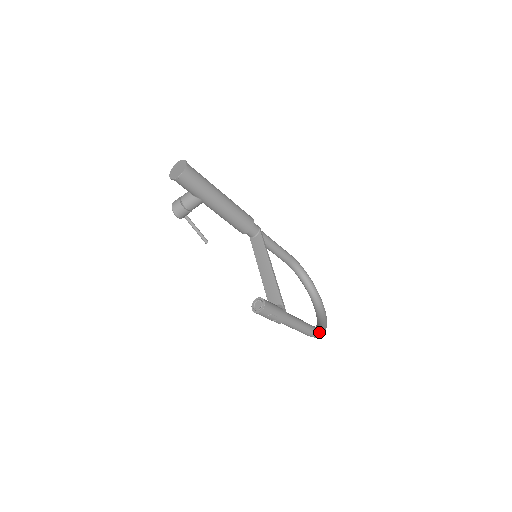
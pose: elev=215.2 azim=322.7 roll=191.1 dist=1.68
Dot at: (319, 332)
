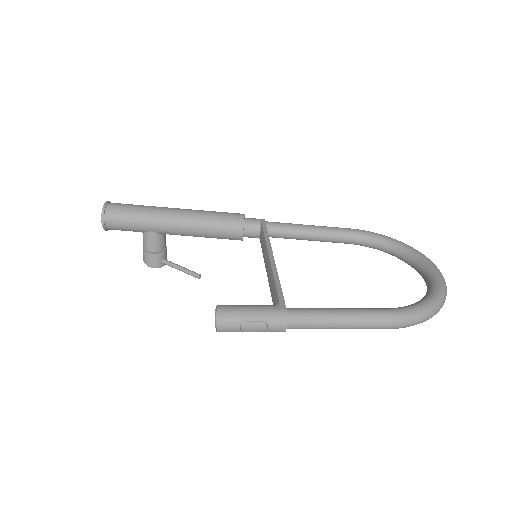
Dot at: (405, 313)
